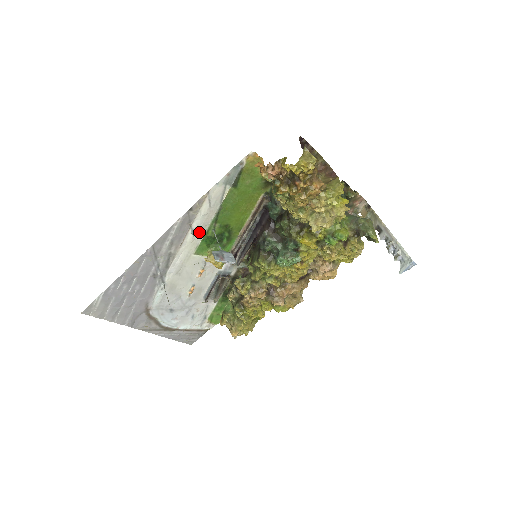
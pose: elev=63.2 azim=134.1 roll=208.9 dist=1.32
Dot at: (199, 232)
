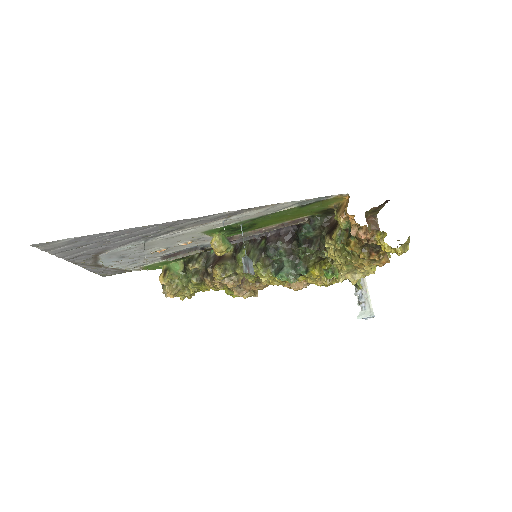
Dot at: (228, 222)
